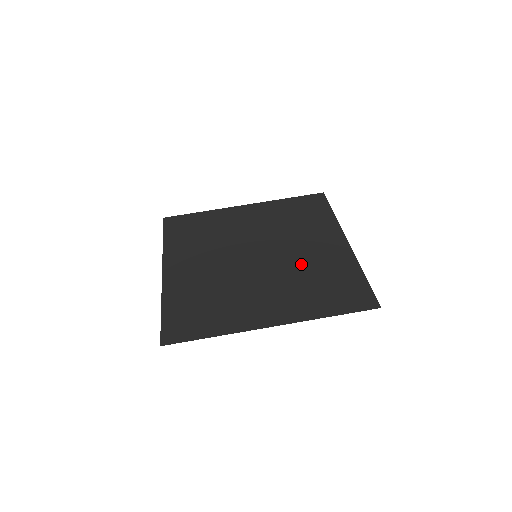
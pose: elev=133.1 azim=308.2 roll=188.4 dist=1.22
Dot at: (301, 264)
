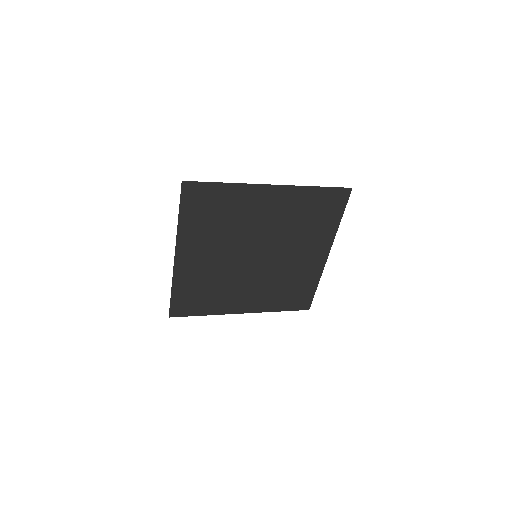
Dot at: (284, 271)
